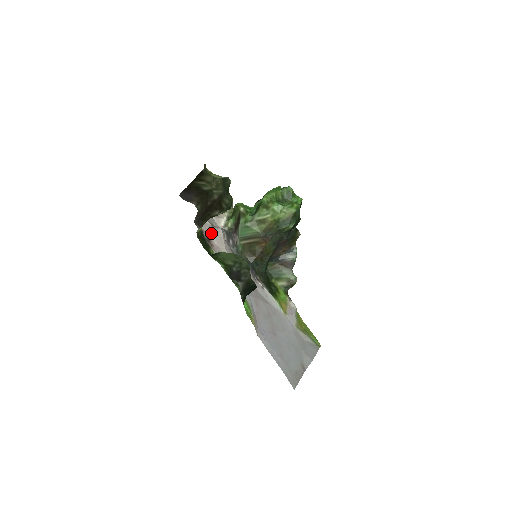
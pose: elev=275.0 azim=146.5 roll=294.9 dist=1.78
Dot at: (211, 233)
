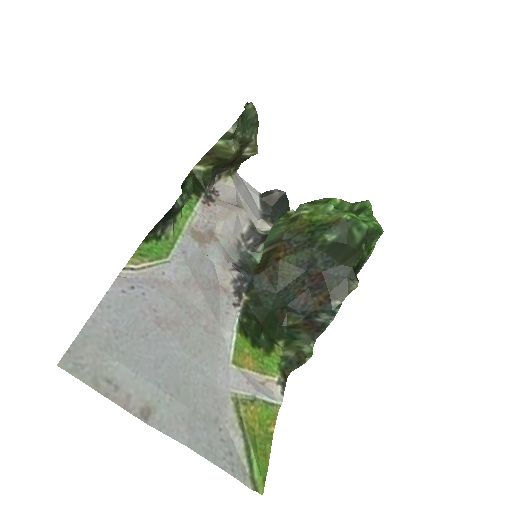
Dot at: (225, 203)
